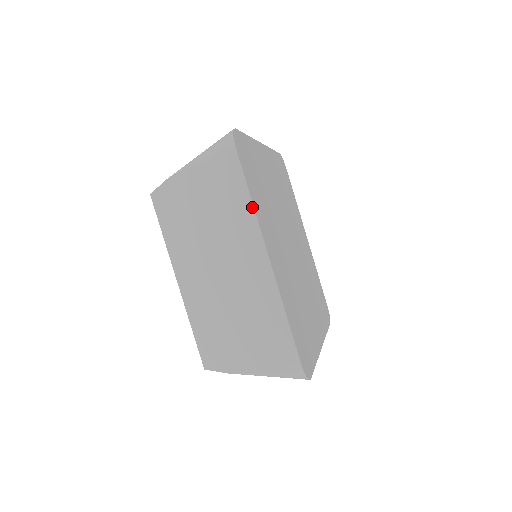
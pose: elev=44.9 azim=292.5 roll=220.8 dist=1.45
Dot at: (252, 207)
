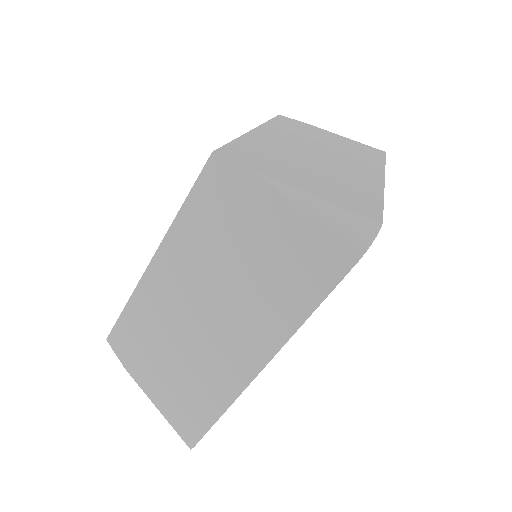
Dot at: (384, 164)
